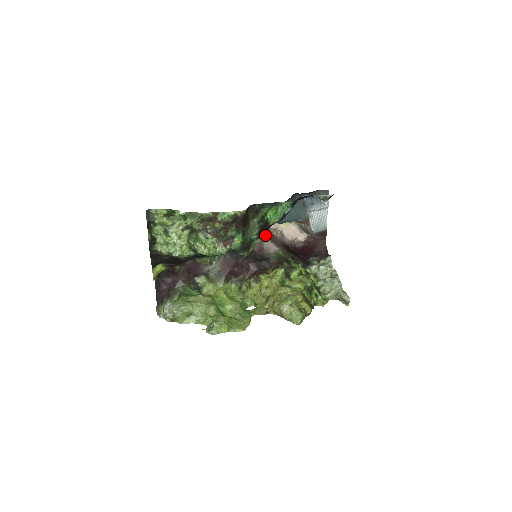
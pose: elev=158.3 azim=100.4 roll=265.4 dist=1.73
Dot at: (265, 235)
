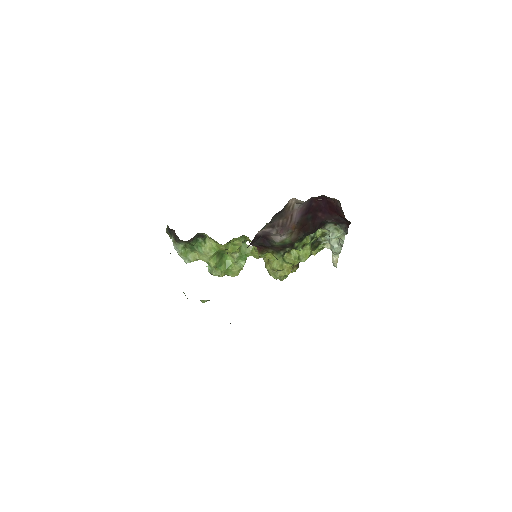
Dot at: (277, 224)
